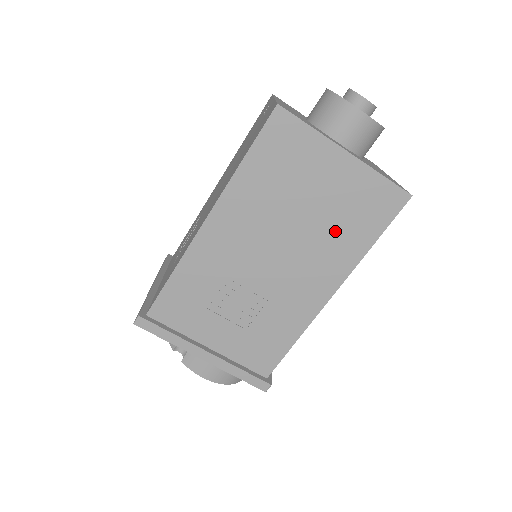
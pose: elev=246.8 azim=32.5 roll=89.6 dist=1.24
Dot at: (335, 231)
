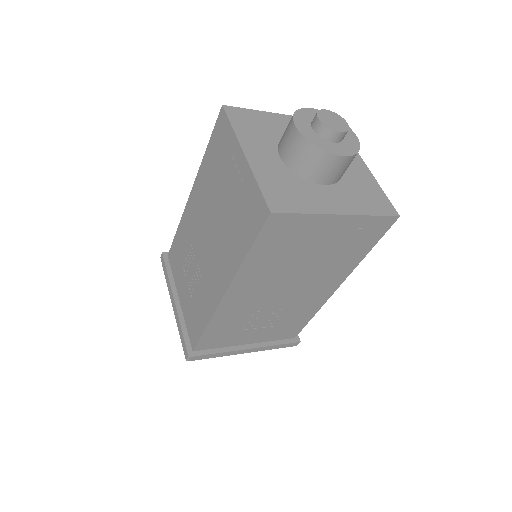
Dot at: (336, 258)
